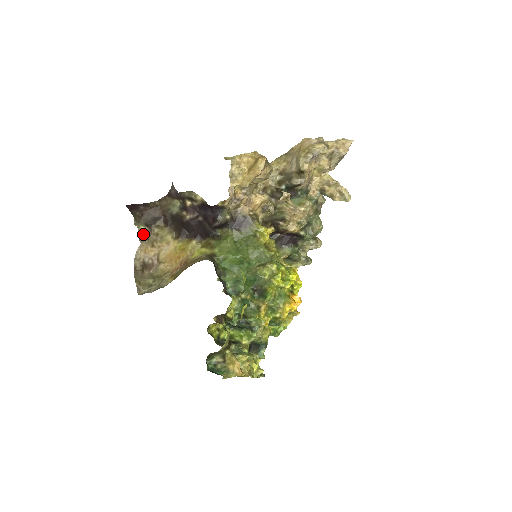
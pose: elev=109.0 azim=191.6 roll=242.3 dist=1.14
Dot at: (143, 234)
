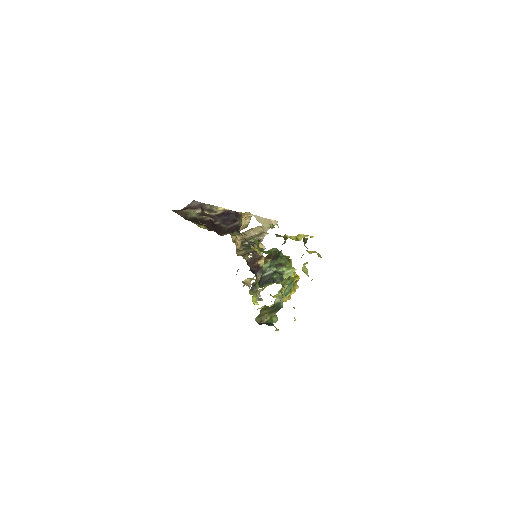
Dot at: occluded
